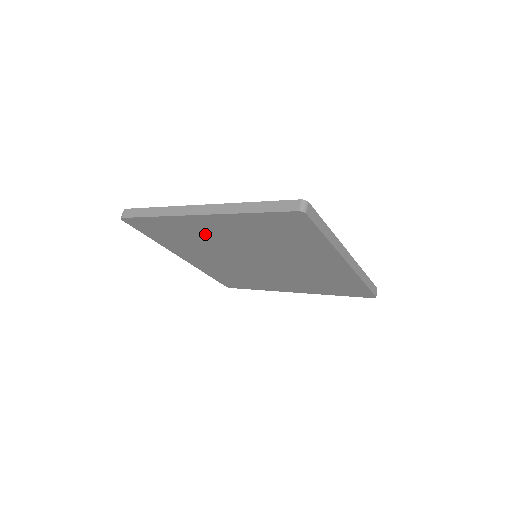
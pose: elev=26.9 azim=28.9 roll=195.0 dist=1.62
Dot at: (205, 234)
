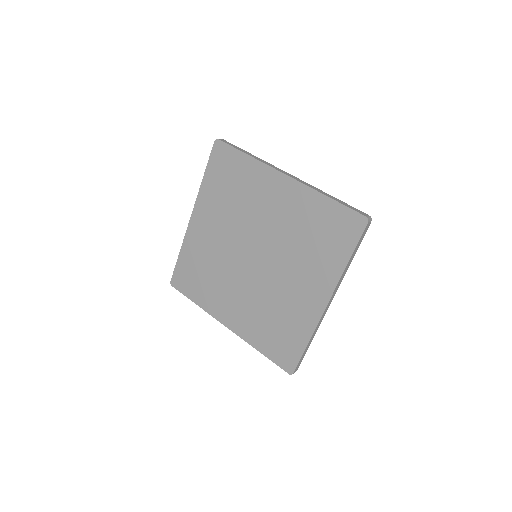
Dot at: (259, 199)
